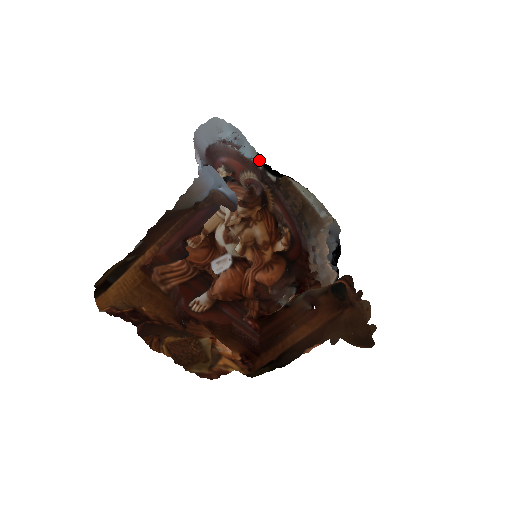
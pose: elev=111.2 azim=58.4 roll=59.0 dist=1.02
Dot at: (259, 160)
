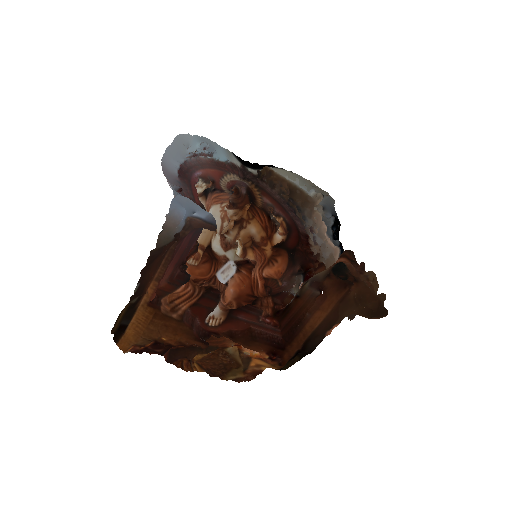
Dot at: (236, 159)
